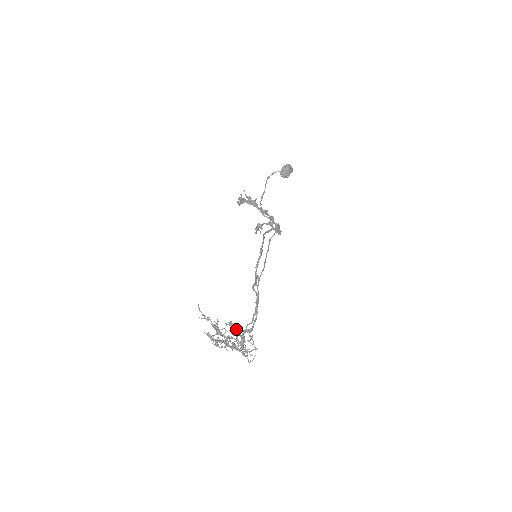
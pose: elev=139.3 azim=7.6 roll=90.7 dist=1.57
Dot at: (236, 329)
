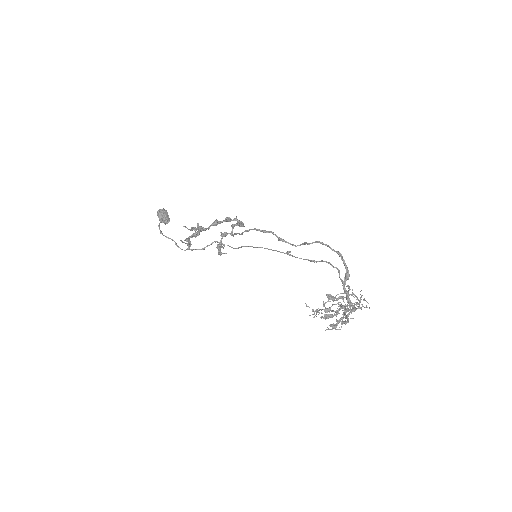
Dot at: (334, 297)
